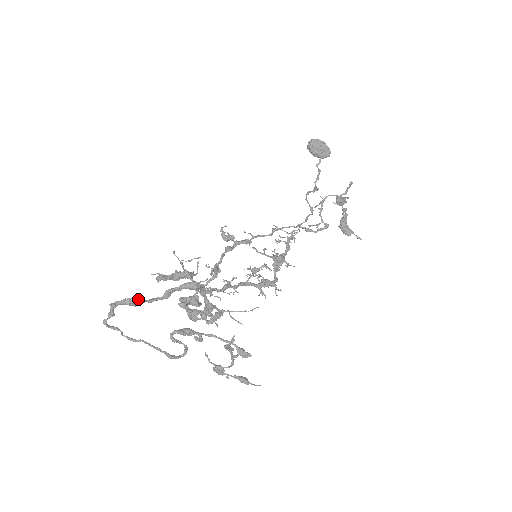
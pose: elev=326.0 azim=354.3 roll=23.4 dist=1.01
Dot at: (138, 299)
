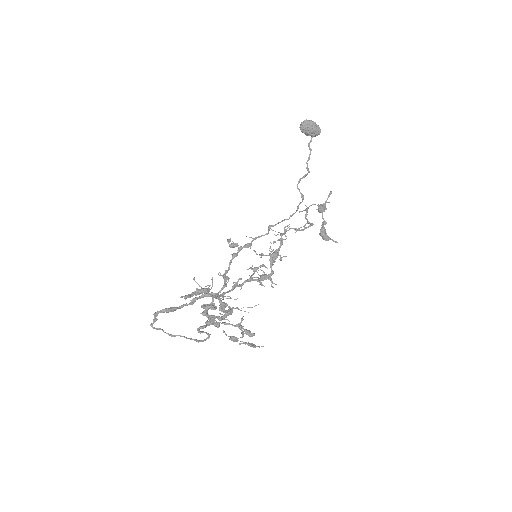
Dot at: (172, 309)
